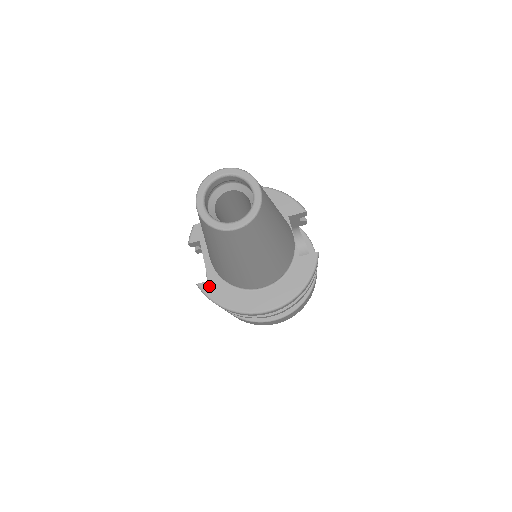
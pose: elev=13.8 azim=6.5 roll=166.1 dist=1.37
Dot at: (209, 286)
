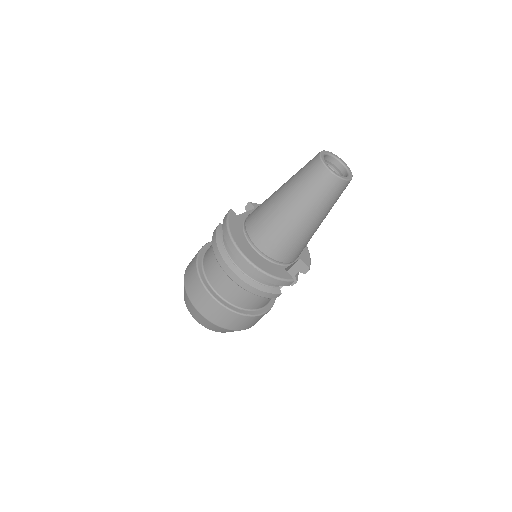
Dot at: (235, 216)
